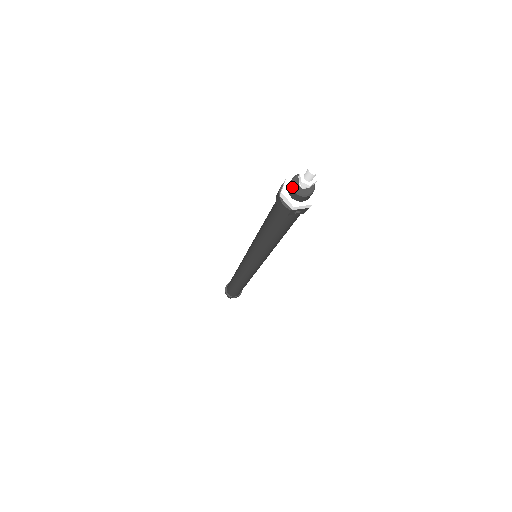
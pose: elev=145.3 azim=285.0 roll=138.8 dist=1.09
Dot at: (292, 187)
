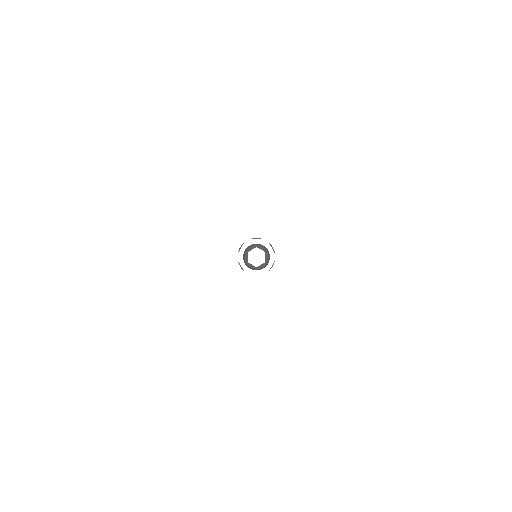
Dot at: (244, 258)
